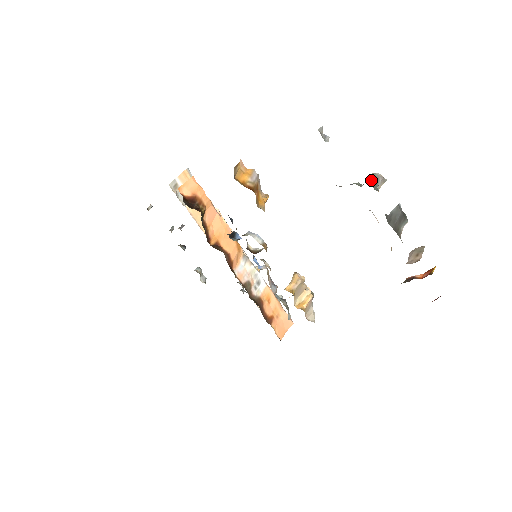
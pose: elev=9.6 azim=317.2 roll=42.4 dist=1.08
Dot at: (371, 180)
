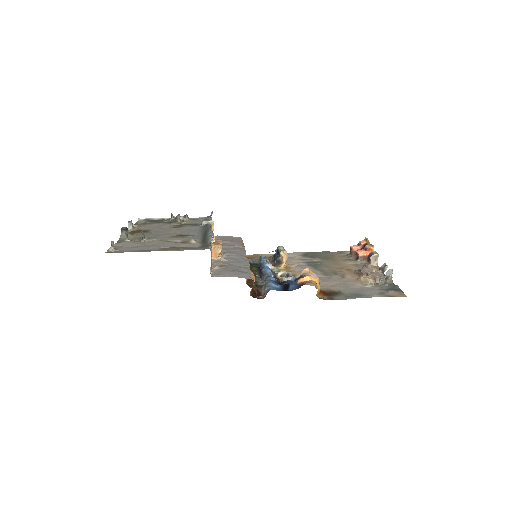
Dot at: (392, 280)
